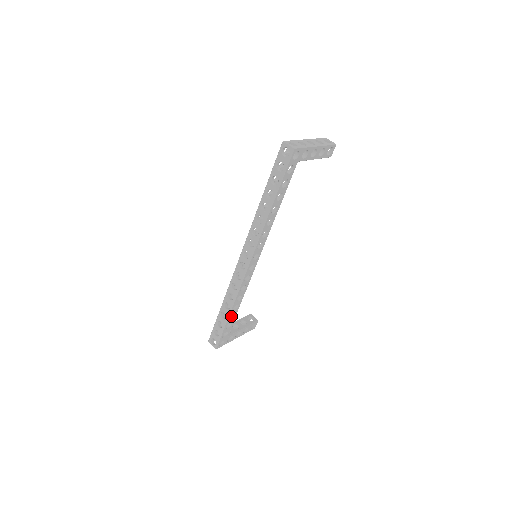
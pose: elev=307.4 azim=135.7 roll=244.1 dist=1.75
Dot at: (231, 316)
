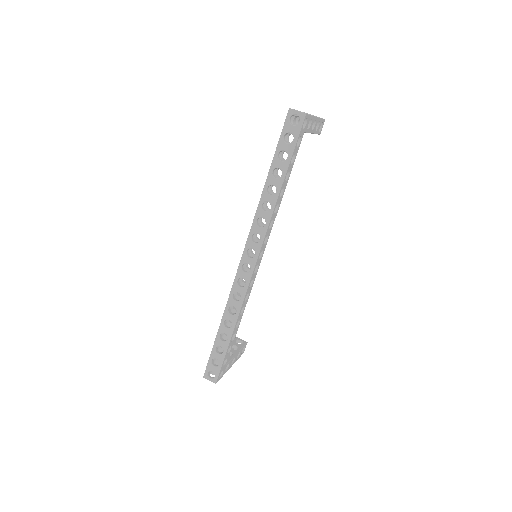
Dot at: occluded
